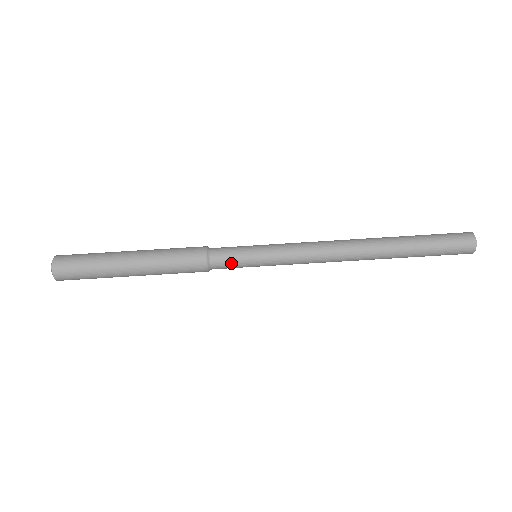
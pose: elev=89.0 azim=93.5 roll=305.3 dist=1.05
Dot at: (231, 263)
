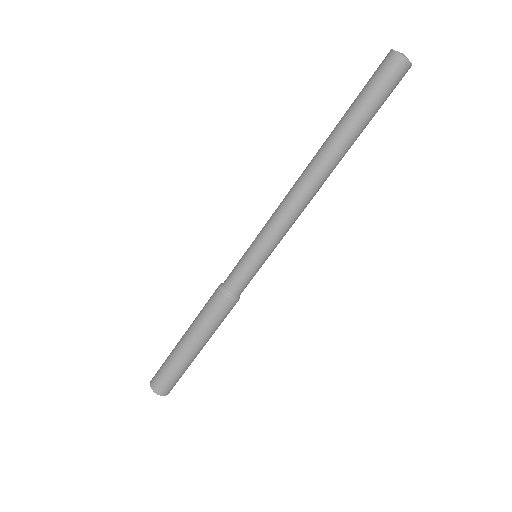
Dot at: (242, 279)
